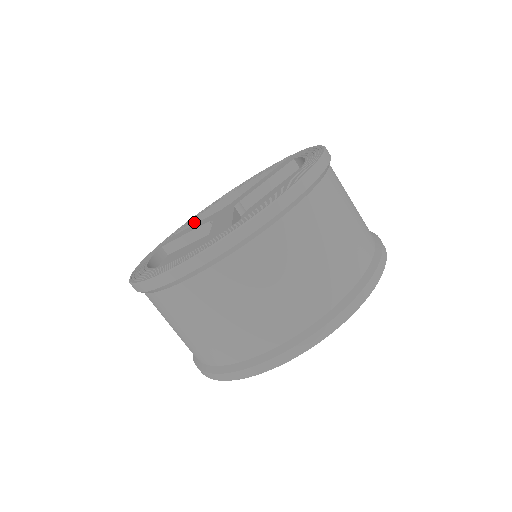
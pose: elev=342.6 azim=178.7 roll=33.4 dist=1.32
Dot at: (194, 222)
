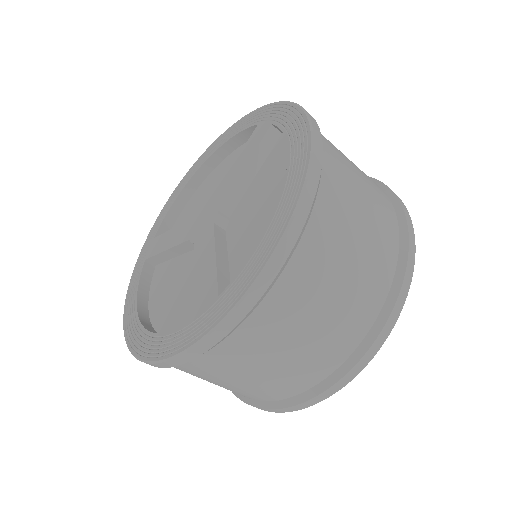
Dot at: (172, 210)
